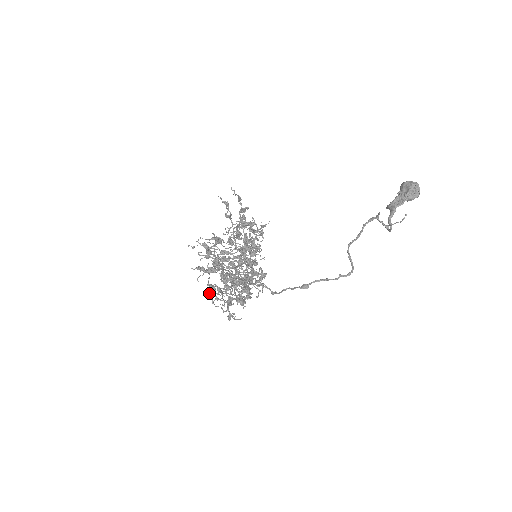
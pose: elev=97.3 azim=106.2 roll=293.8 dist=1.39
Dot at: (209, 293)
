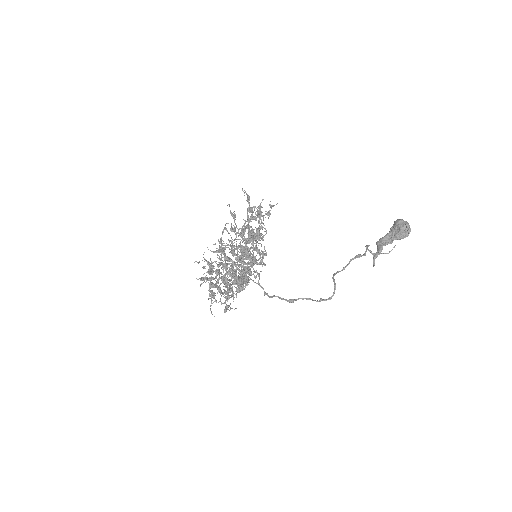
Dot at: (210, 296)
